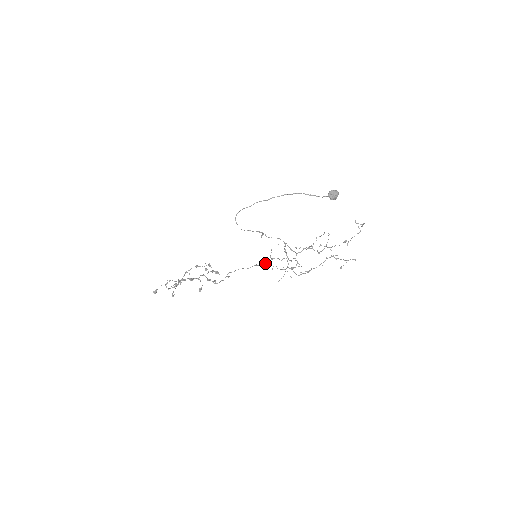
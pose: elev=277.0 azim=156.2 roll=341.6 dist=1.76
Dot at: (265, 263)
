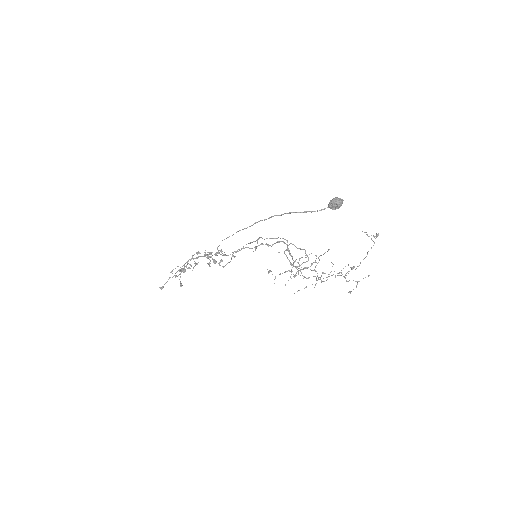
Dot at: occluded
